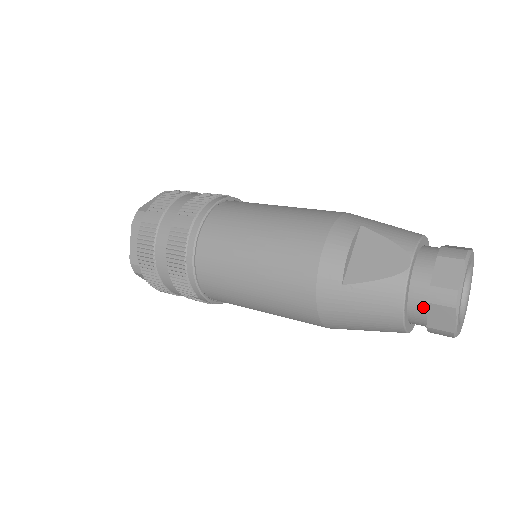
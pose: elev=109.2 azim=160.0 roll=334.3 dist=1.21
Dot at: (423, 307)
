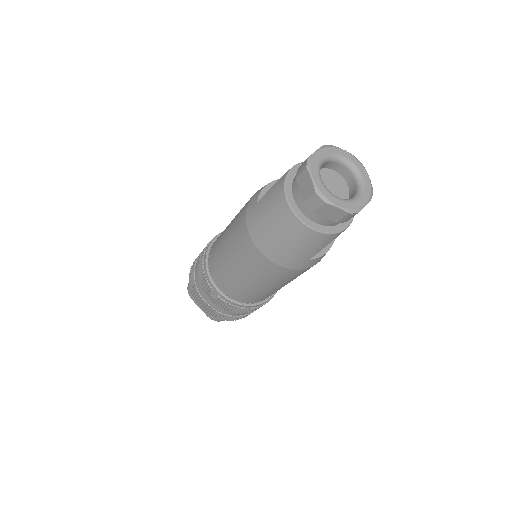
Dot at: (299, 188)
